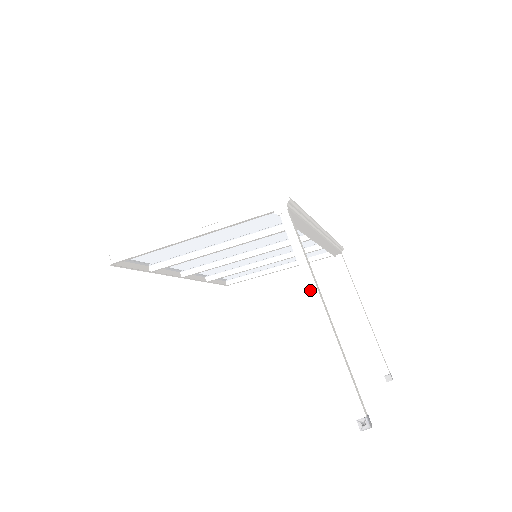
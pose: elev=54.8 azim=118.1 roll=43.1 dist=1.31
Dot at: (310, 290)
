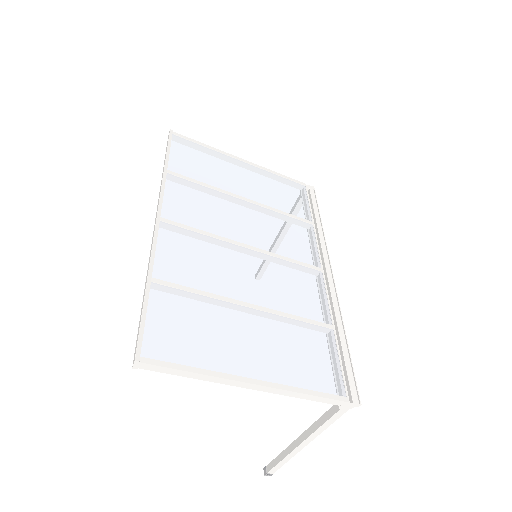
Dot at: (308, 439)
